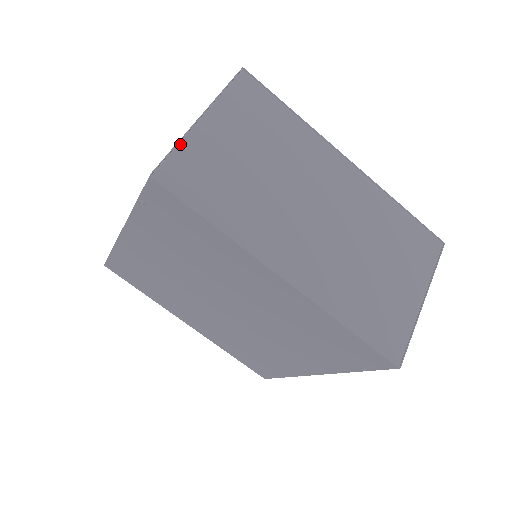
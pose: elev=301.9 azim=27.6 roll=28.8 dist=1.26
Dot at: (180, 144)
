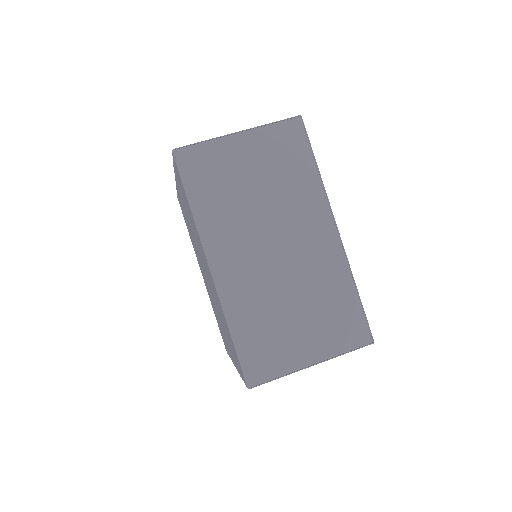
Dot at: (208, 142)
